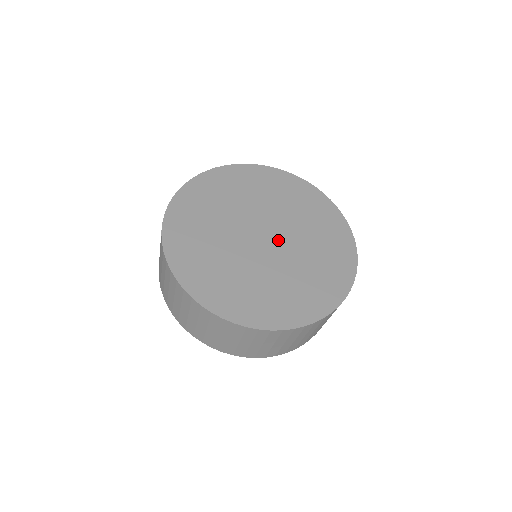
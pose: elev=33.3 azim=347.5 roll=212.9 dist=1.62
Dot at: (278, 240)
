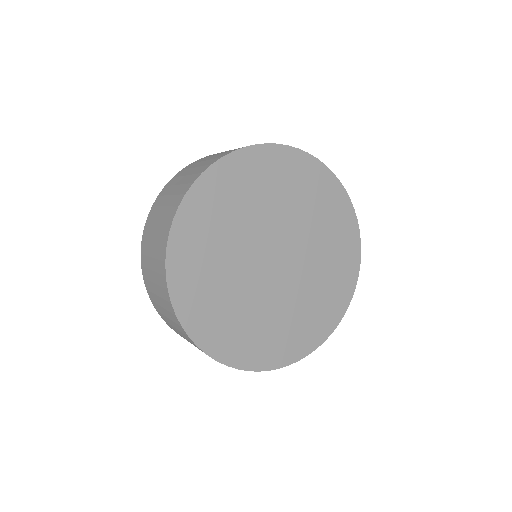
Dot at: (287, 269)
